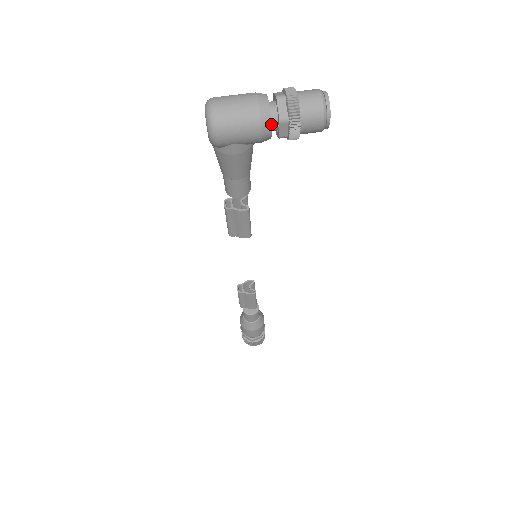
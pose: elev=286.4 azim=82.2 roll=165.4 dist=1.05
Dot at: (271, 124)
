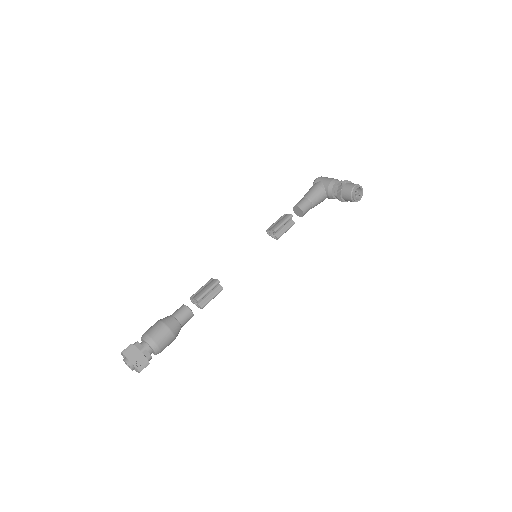
Dot at: occluded
